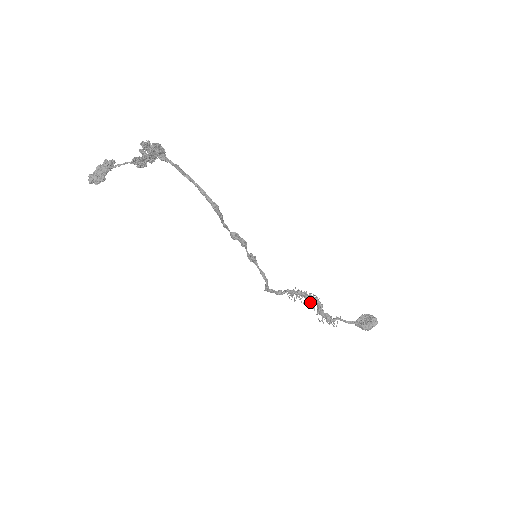
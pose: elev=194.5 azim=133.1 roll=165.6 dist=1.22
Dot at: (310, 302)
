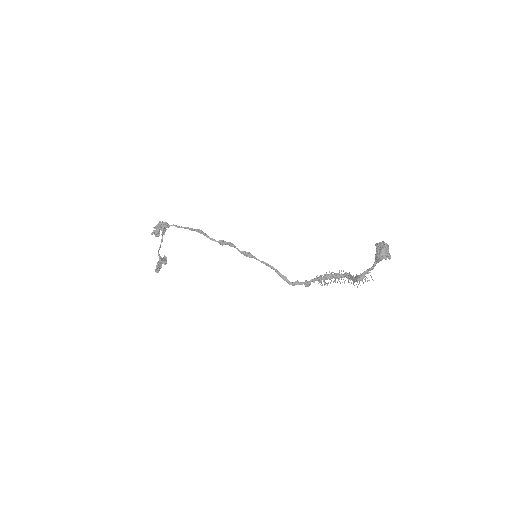
Dot at: occluded
